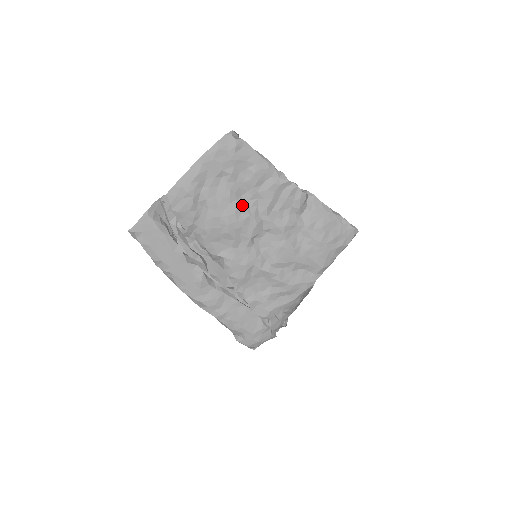
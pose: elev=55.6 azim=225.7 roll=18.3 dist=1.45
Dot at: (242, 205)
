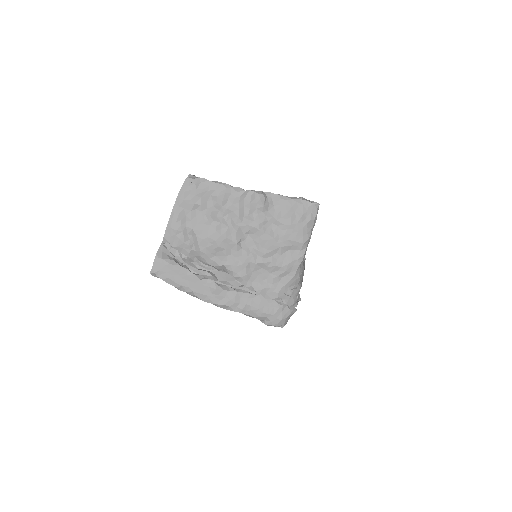
Dot at: (219, 222)
